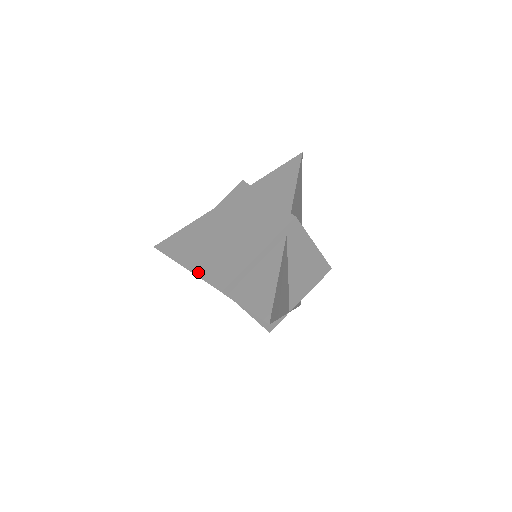
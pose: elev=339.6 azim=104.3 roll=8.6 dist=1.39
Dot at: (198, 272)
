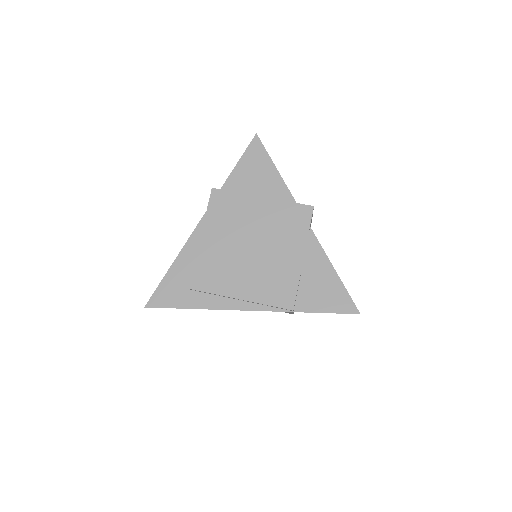
Dot at: (237, 306)
